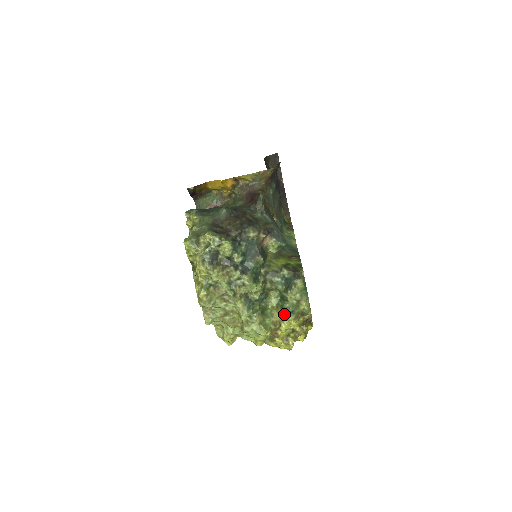
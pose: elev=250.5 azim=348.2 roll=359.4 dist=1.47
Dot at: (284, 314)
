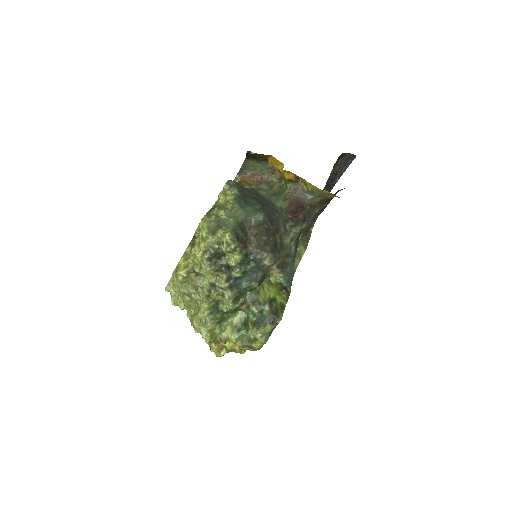
Dot at: (236, 338)
